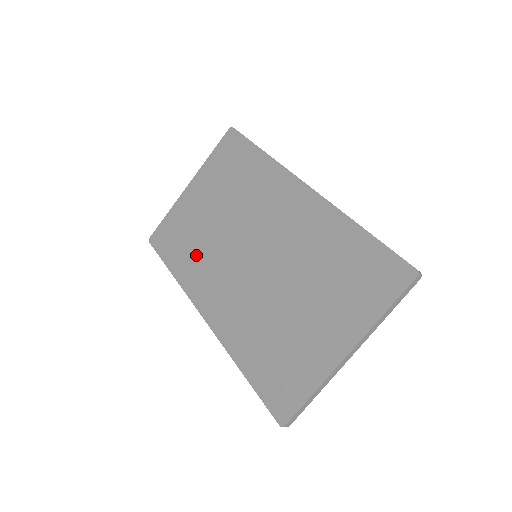
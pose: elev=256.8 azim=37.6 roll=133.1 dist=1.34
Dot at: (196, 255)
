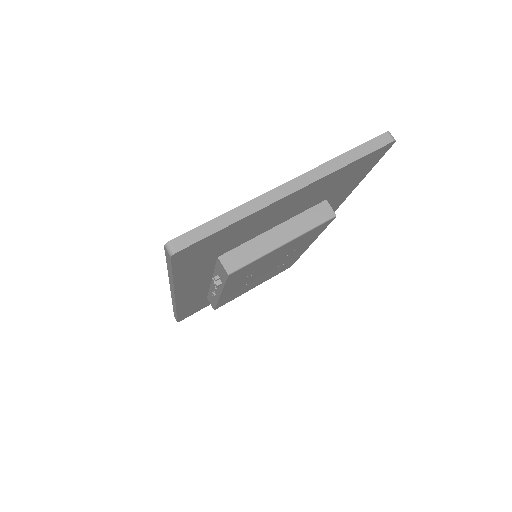
Dot at: occluded
